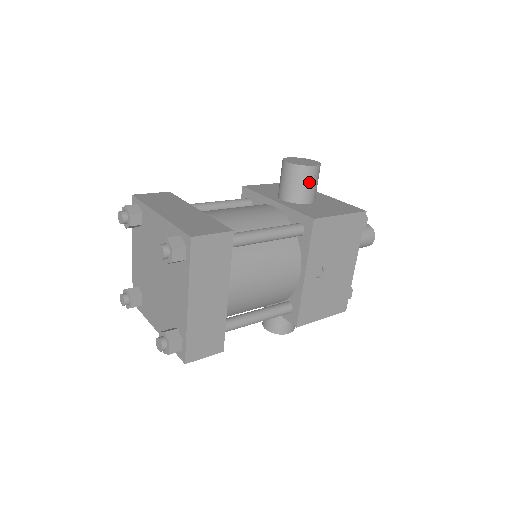
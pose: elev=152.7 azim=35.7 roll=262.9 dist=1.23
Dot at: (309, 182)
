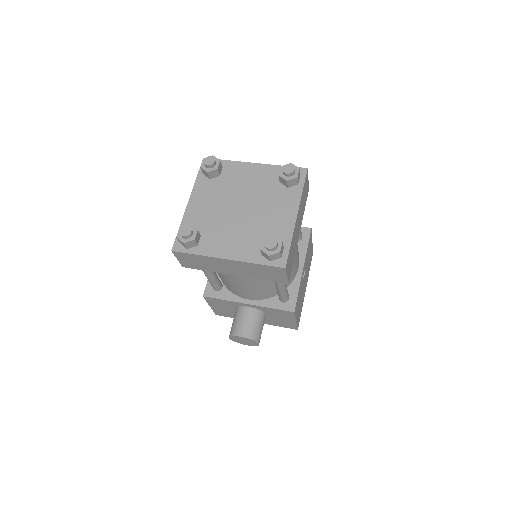
Dot at: occluded
